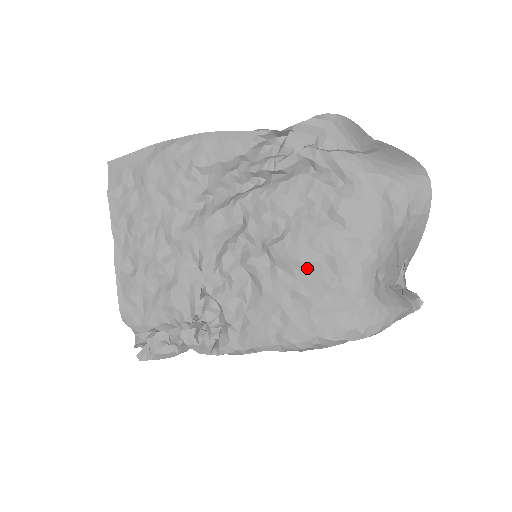
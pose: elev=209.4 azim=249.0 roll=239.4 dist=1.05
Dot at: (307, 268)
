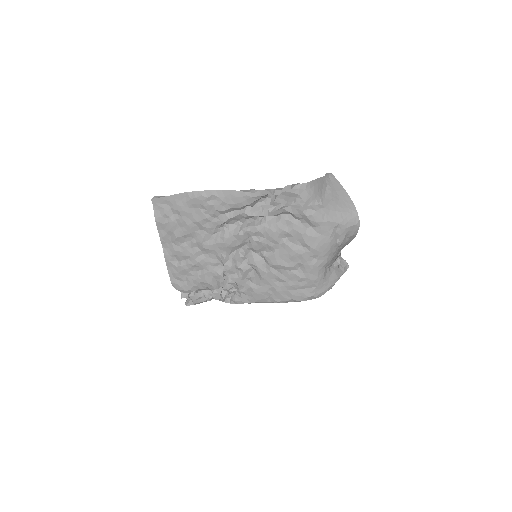
Dot at: (288, 269)
